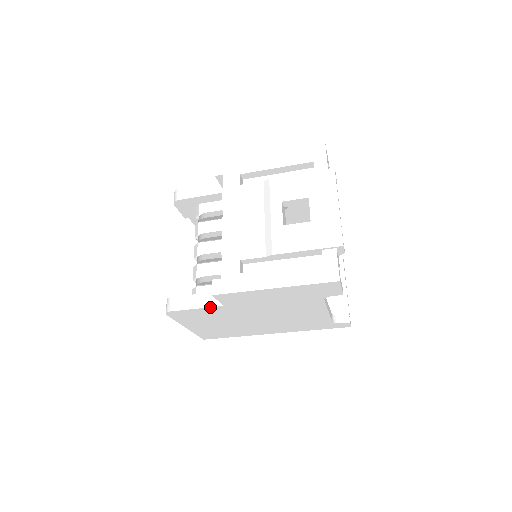
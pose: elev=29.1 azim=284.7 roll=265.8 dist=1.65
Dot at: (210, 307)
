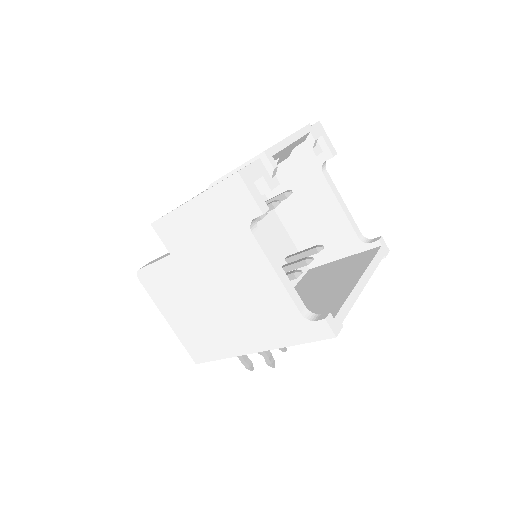
Dot at: (162, 258)
